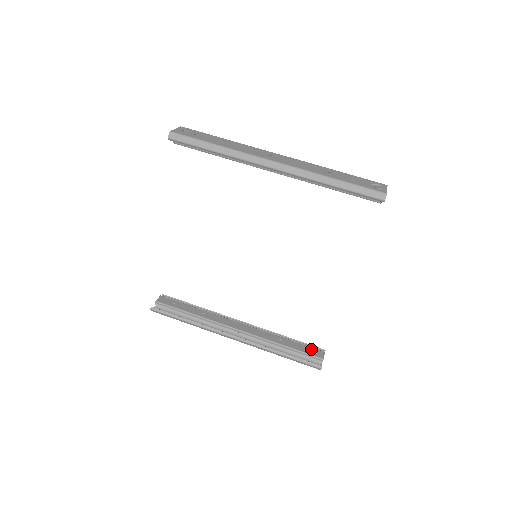
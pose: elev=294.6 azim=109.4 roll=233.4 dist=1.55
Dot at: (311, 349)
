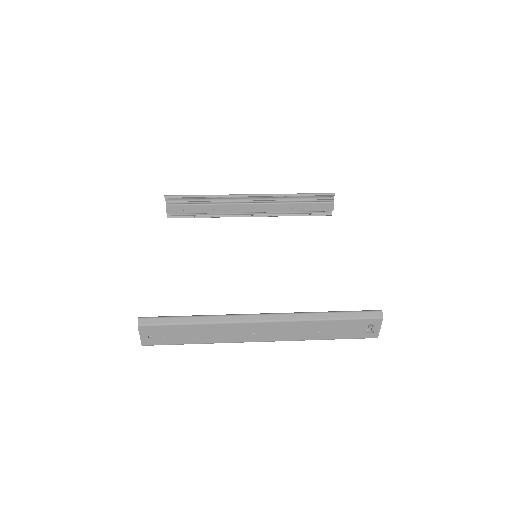
Dot at: occluded
